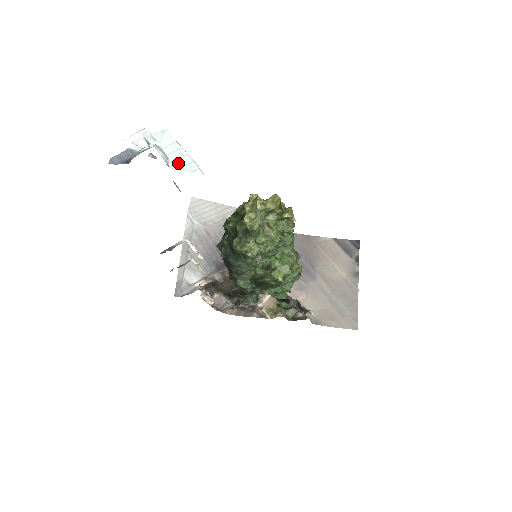
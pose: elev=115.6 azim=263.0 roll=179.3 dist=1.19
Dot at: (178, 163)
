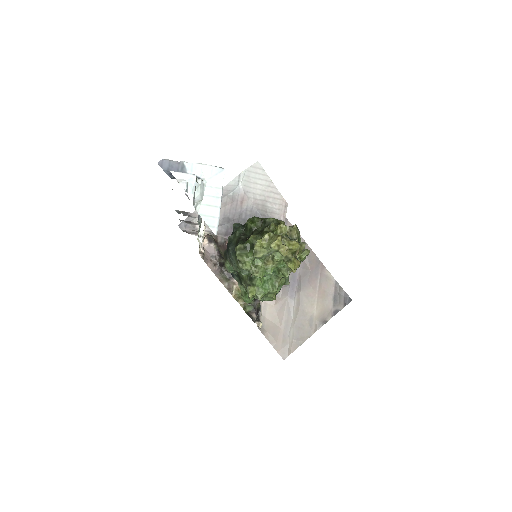
Dot at: (206, 210)
